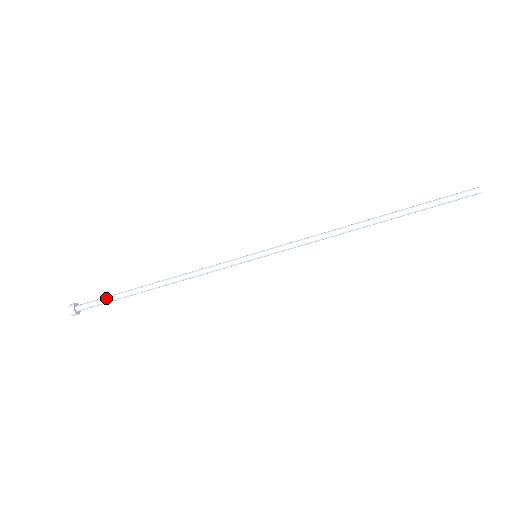
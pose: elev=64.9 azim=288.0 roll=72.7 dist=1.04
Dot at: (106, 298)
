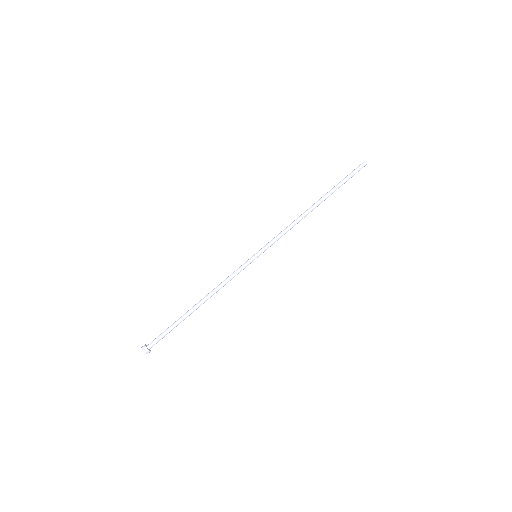
Dot at: (167, 330)
